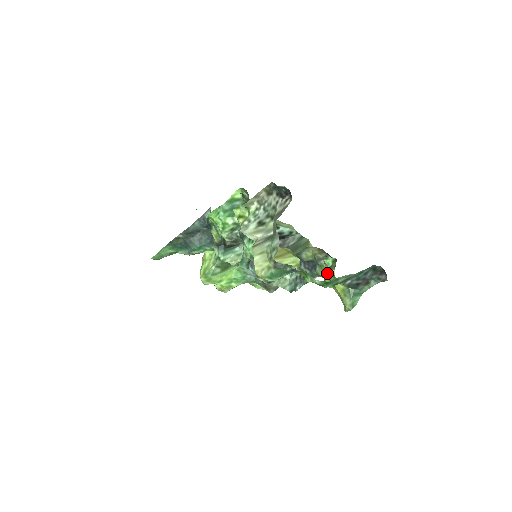
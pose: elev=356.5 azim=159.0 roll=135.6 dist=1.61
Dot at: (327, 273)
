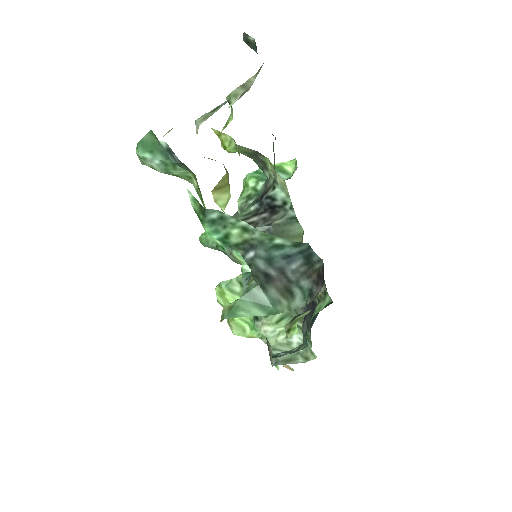
Dot at: occluded
